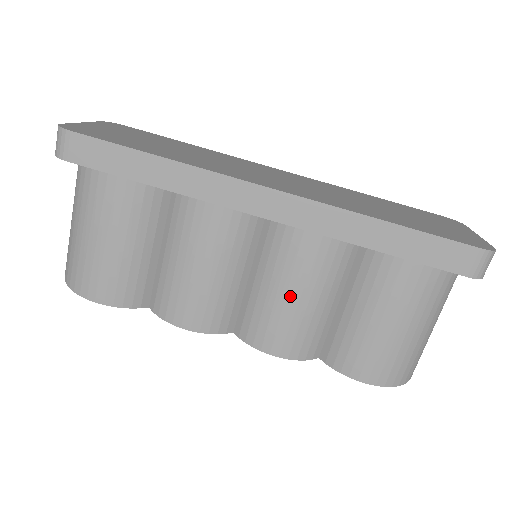
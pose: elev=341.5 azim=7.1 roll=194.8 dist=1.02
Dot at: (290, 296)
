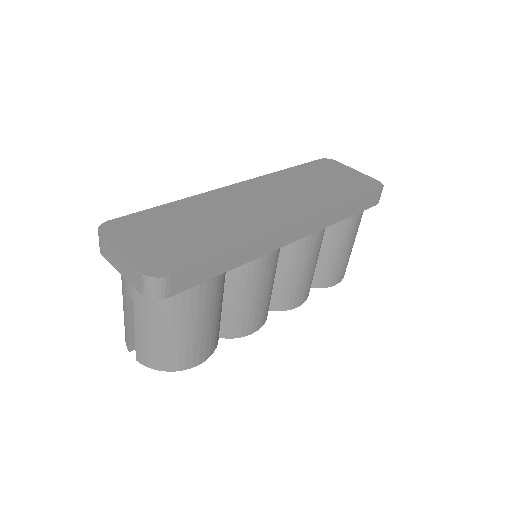
Dot at: (306, 271)
